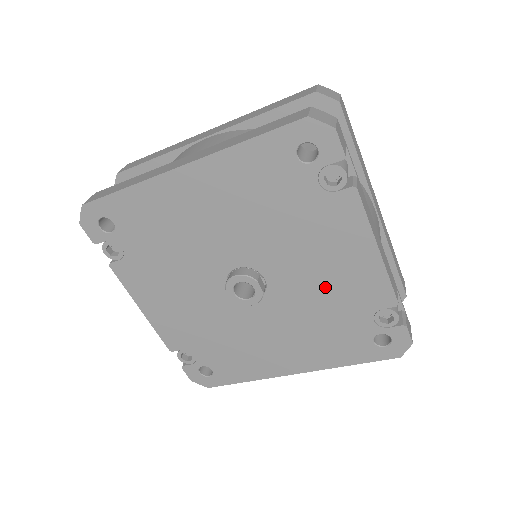
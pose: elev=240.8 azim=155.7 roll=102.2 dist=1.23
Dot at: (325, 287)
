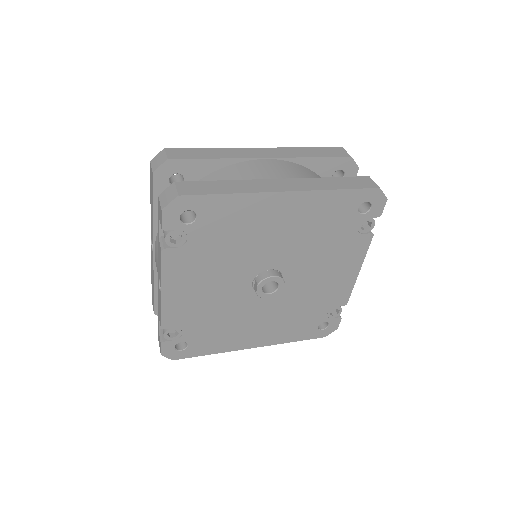
Dot at: (316, 290)
